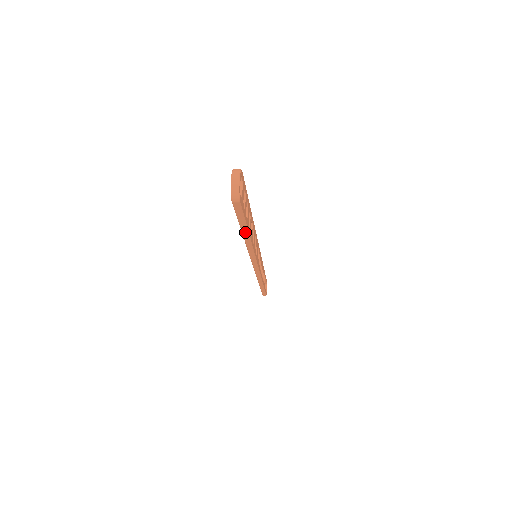
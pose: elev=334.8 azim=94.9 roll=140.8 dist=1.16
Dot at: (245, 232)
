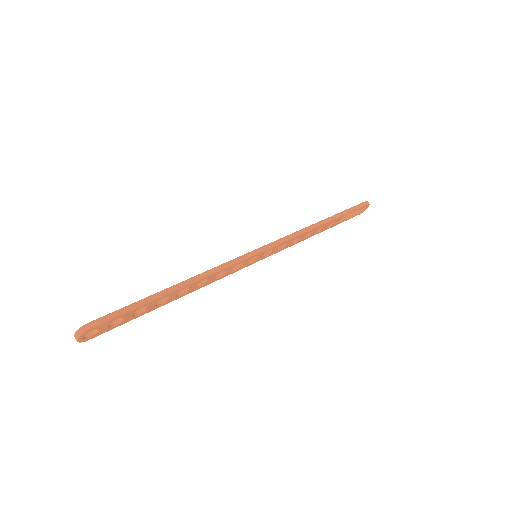
Dot at: (156, 306)
